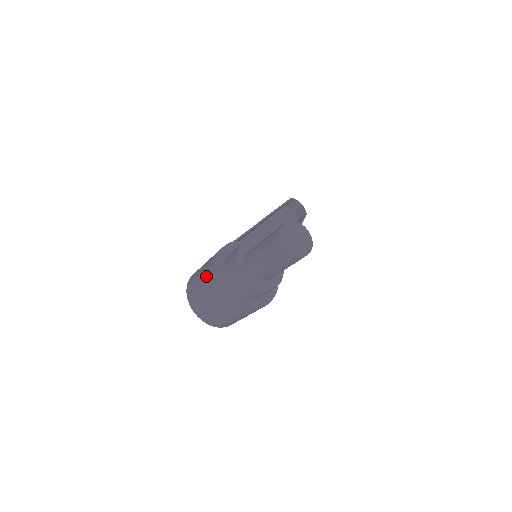
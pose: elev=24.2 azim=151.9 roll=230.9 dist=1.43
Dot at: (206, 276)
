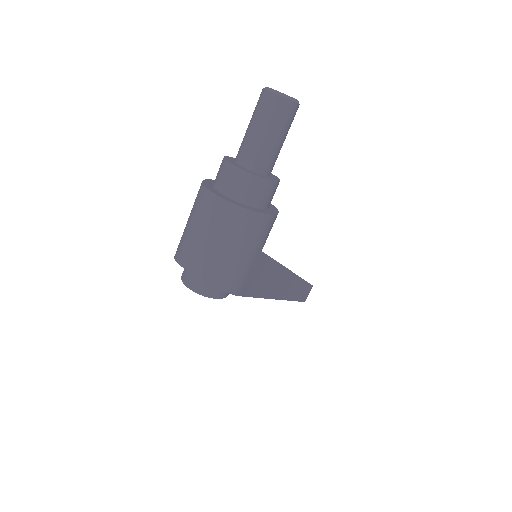
Dot at: (195, 201)
